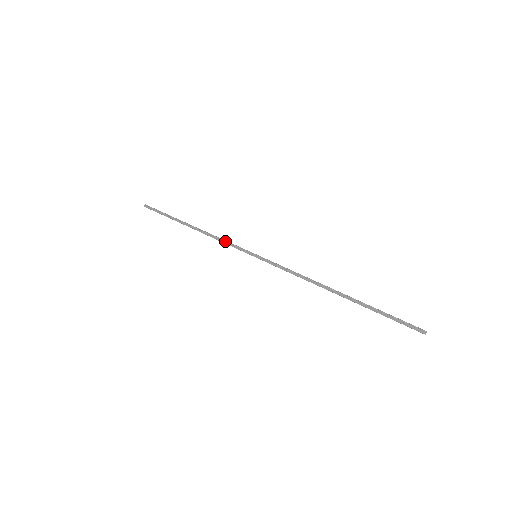
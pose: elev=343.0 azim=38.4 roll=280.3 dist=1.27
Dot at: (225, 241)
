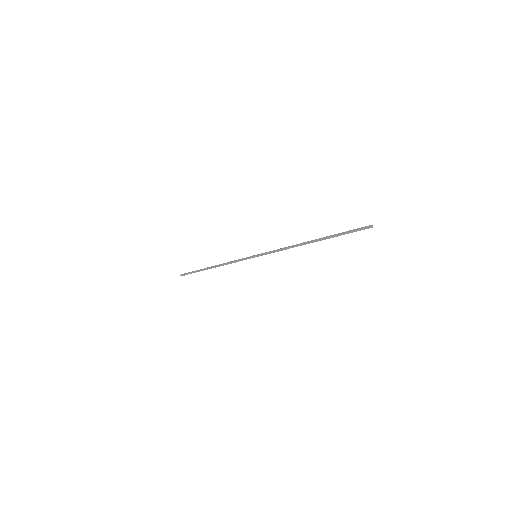
Dot at: (235, 260)
